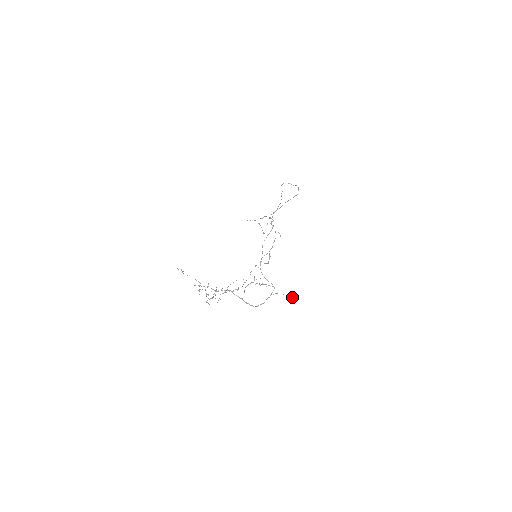
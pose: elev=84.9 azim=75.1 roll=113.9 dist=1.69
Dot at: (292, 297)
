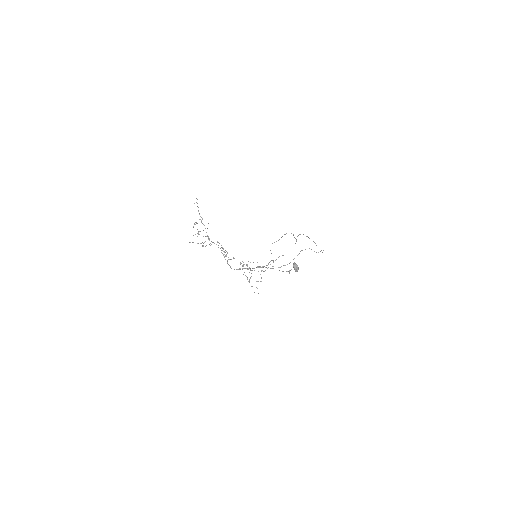
Dot at: (296, 266)
